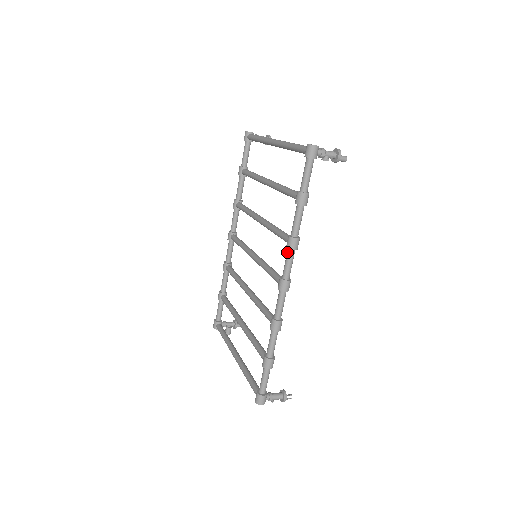
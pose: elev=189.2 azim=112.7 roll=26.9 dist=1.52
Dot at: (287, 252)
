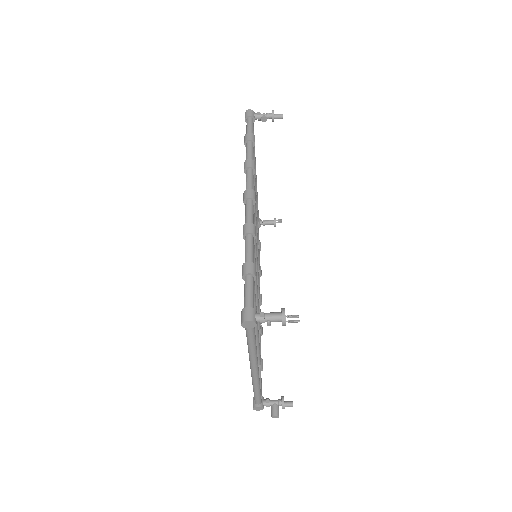
Dot at: occluded
